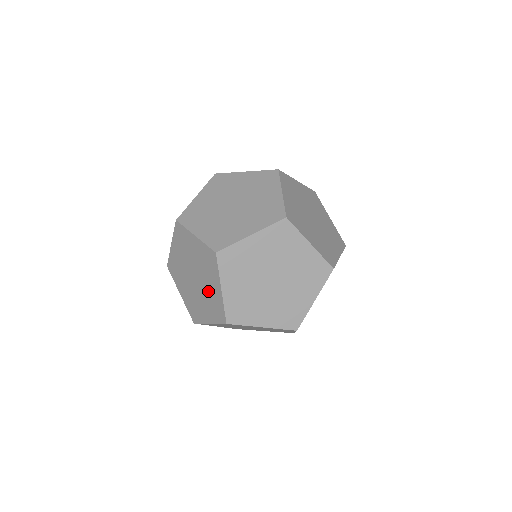
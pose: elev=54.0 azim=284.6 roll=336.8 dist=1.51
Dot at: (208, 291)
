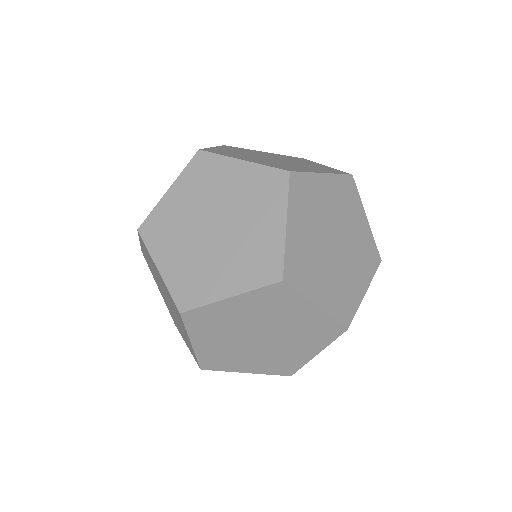
Dot at: (295, 328)
